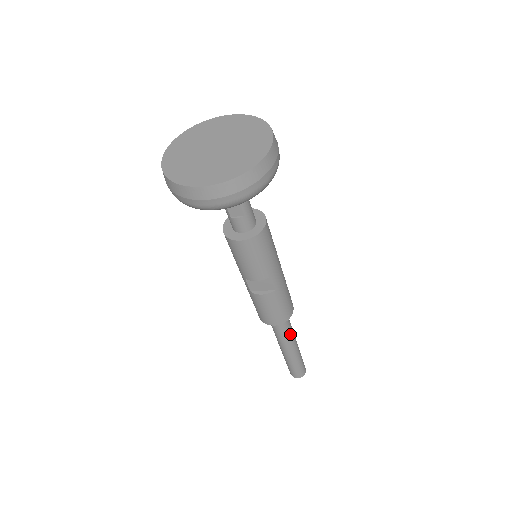
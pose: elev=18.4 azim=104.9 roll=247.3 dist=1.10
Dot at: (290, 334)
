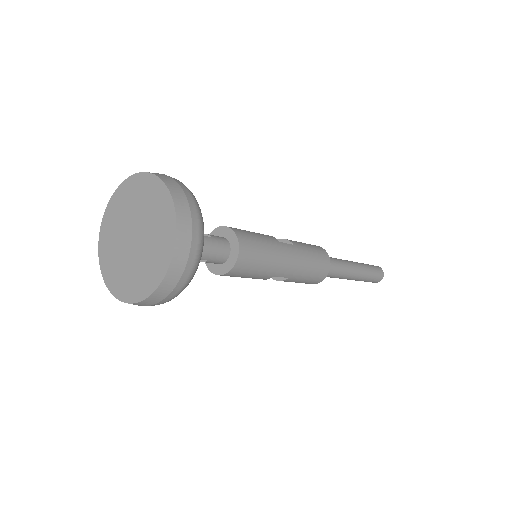
Dot at: (340, 274)
